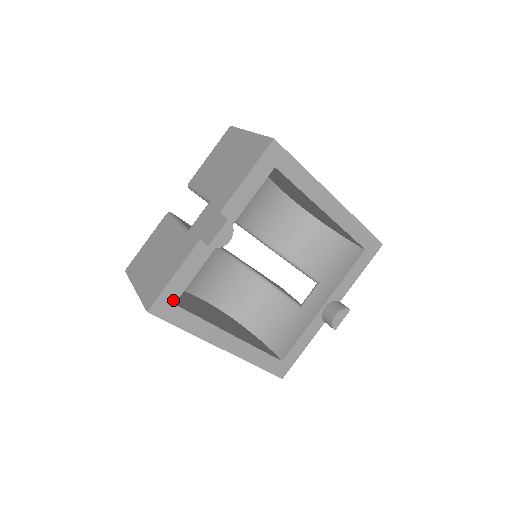
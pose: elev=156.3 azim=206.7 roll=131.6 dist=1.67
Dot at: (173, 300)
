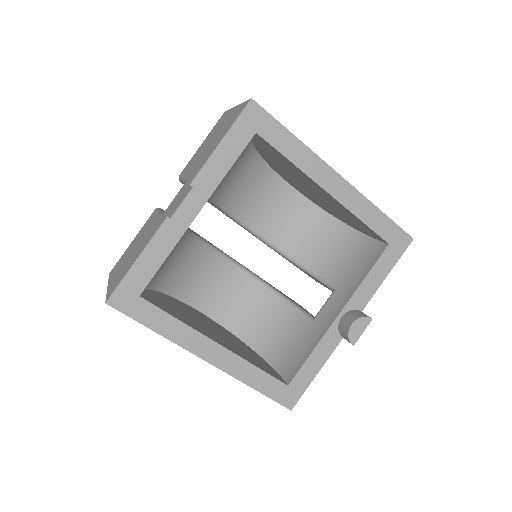
Dot at: (137, 291)
